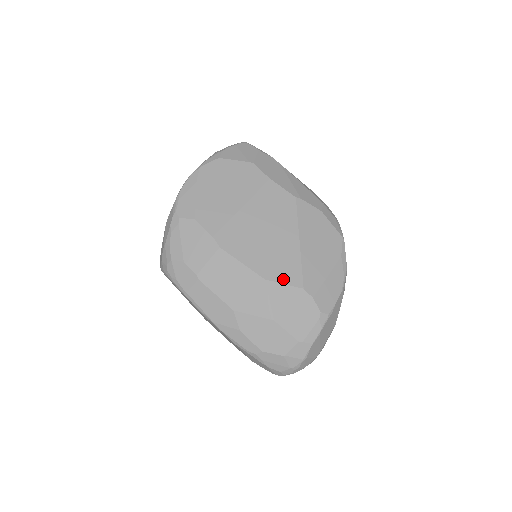
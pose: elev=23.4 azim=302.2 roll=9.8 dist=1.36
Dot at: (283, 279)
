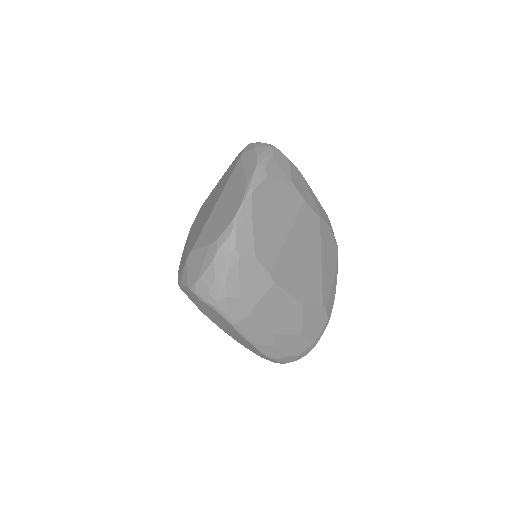
Dot at: (312, 300)
